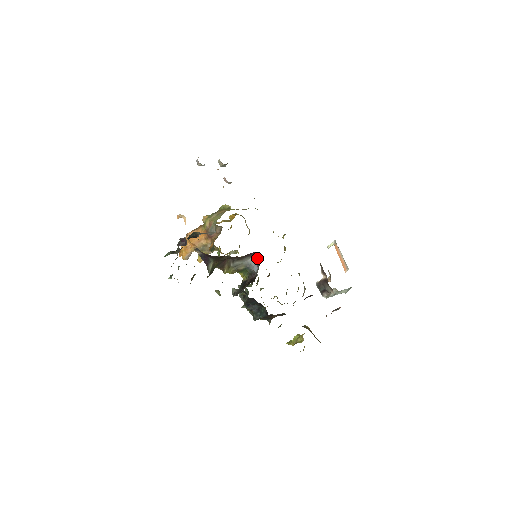
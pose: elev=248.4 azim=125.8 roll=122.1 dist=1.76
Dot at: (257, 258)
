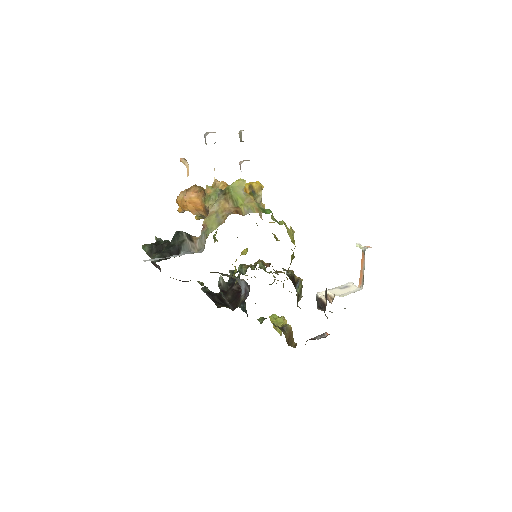
Dot at: (246, 285)
